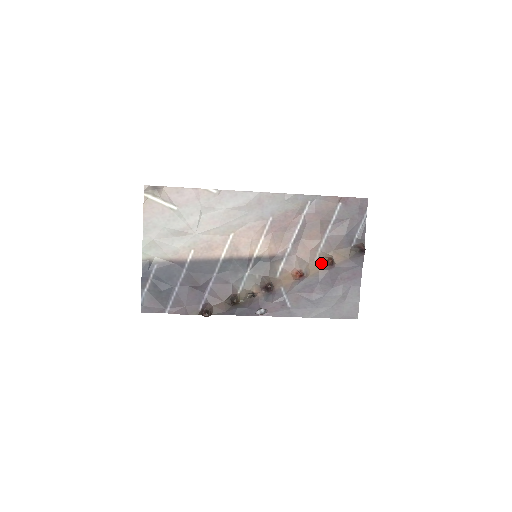
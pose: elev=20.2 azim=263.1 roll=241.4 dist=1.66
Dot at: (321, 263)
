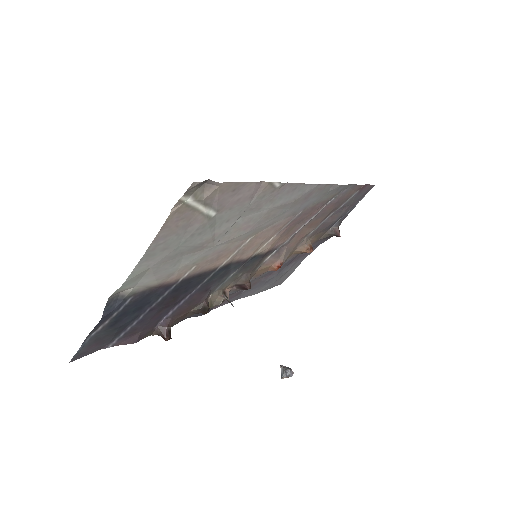
Dot at: (300, 251)
